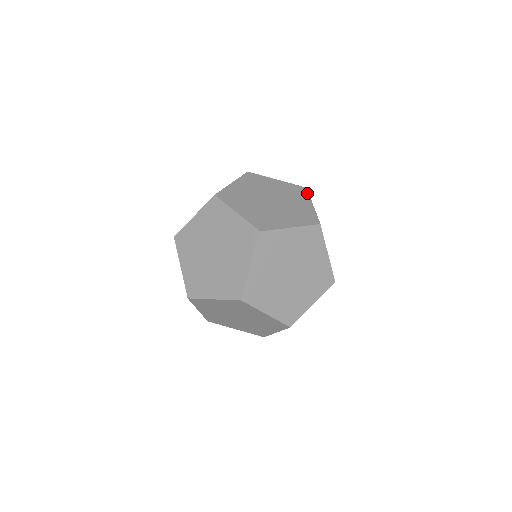
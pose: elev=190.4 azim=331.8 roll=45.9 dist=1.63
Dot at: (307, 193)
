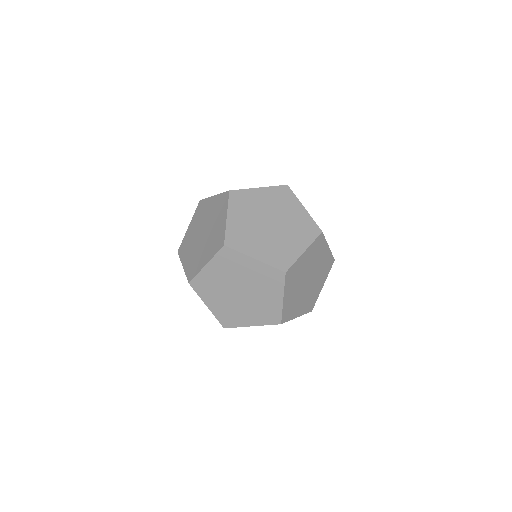
Dot at: (292, 193)
